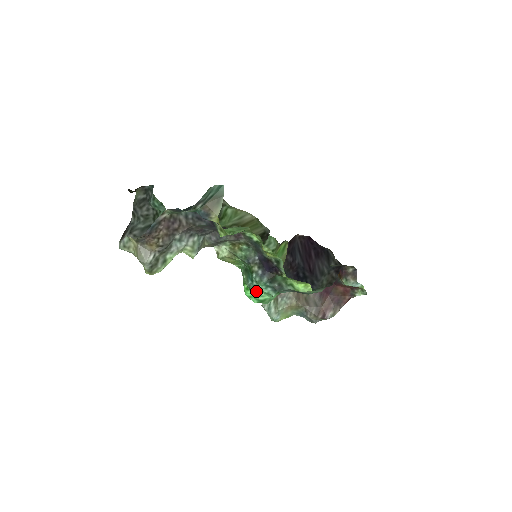
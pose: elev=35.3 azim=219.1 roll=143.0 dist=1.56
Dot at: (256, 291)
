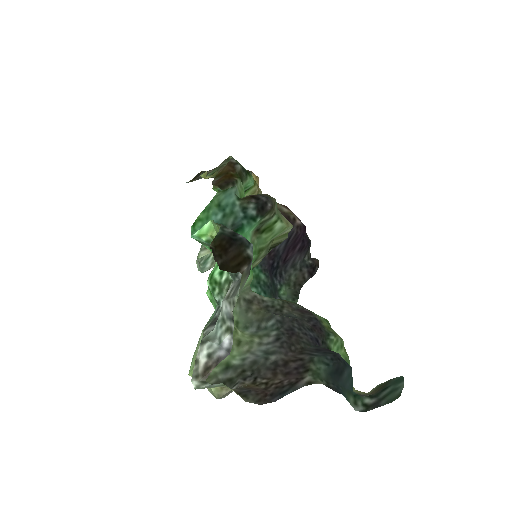
Dot at: occluded
